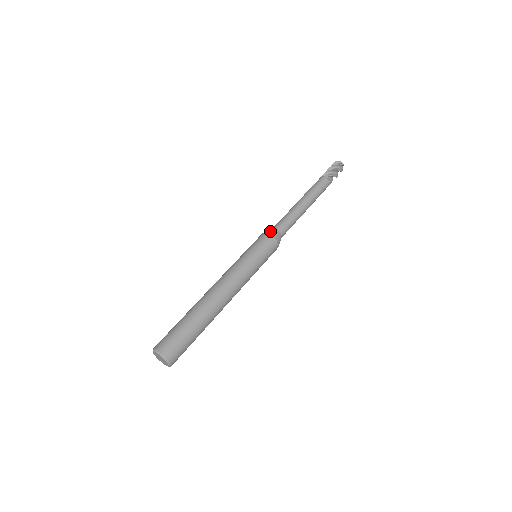
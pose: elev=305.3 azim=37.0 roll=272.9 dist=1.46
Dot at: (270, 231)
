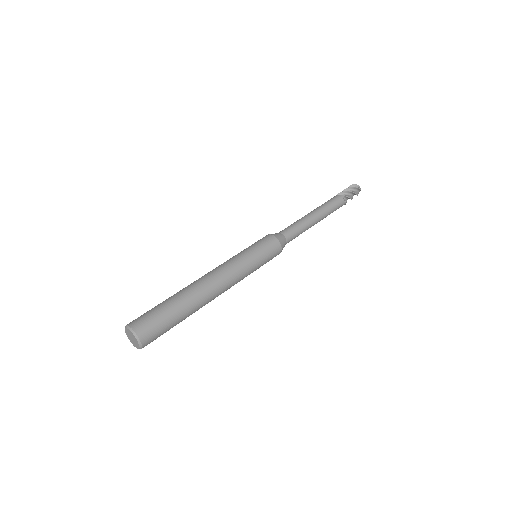
Dot at: (276, 234)
